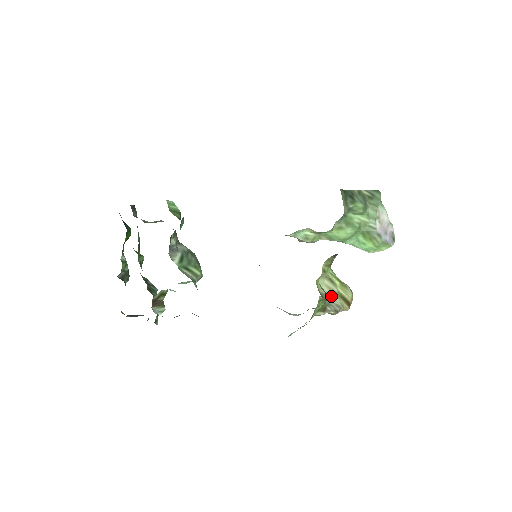
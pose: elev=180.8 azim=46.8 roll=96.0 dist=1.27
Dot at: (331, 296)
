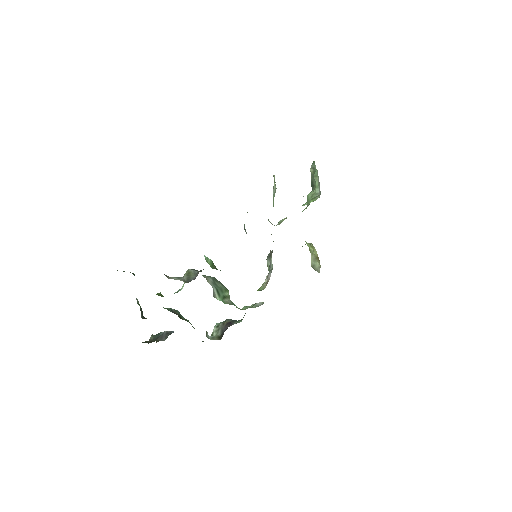
Dot at: (315, 263)
